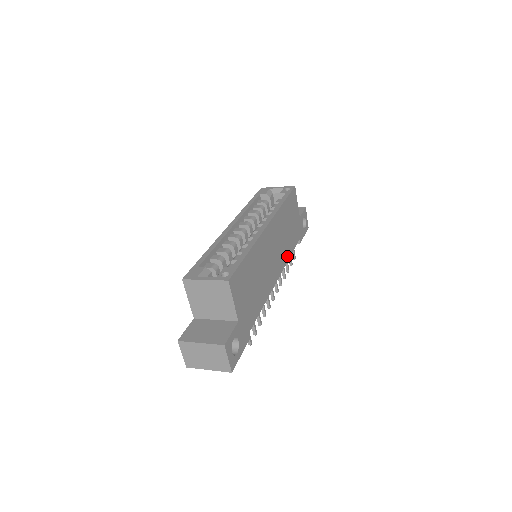
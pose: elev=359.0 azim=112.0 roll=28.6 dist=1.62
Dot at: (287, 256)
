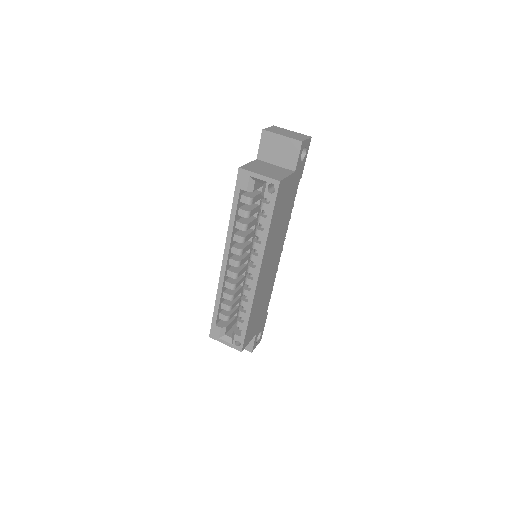
Dot at: (287, 224)
